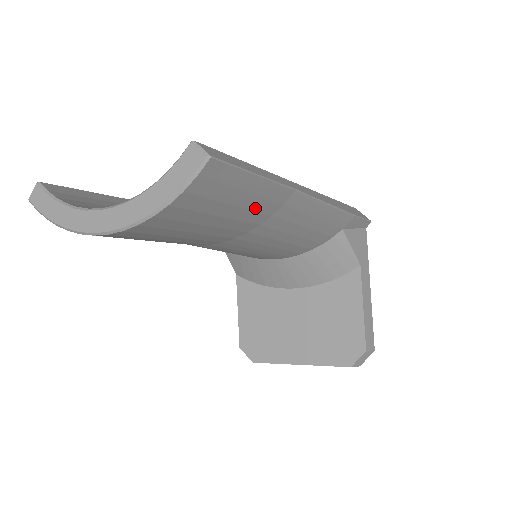
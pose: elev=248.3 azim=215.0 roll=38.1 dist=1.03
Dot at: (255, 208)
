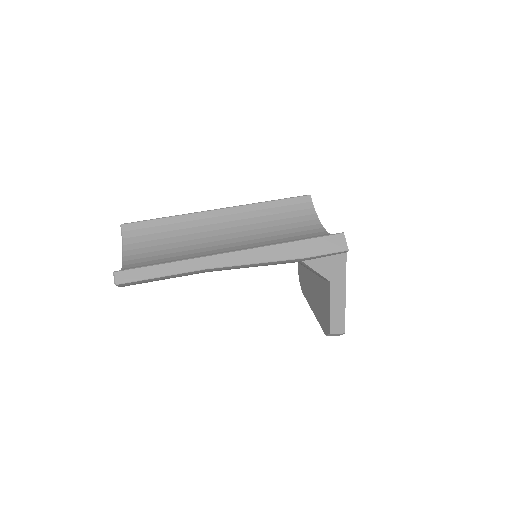
Dot at: occluded
